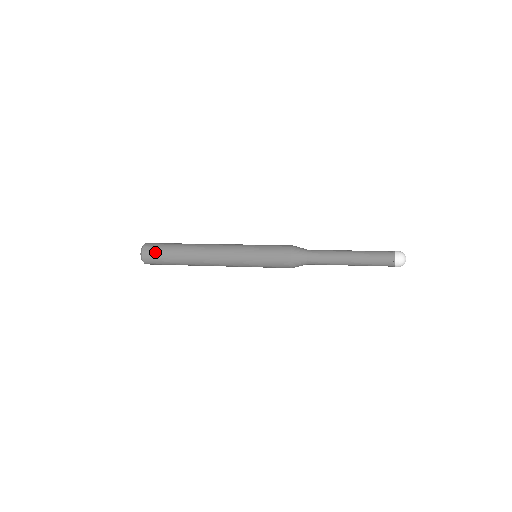
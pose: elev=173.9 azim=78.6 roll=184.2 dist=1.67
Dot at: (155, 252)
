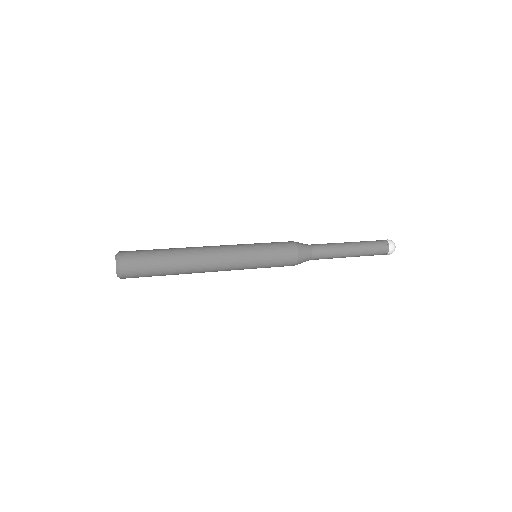
Dot at: (137, 252)
